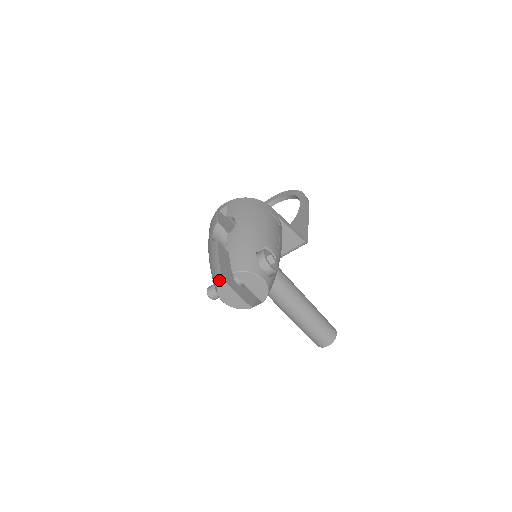
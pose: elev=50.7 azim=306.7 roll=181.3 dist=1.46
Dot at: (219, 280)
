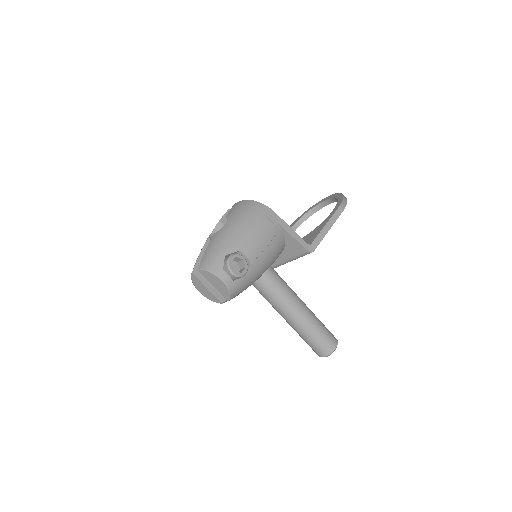
Dot at: (191, 273)
